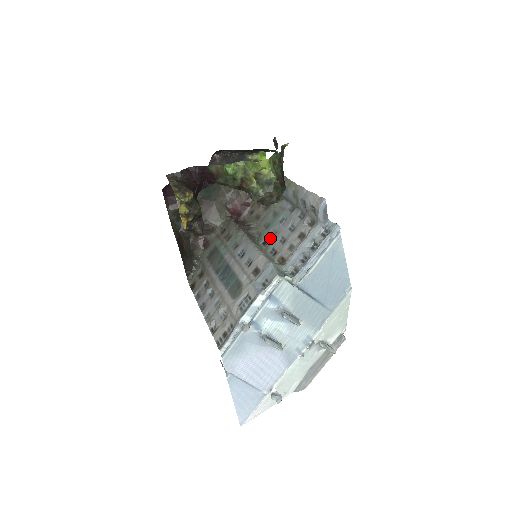
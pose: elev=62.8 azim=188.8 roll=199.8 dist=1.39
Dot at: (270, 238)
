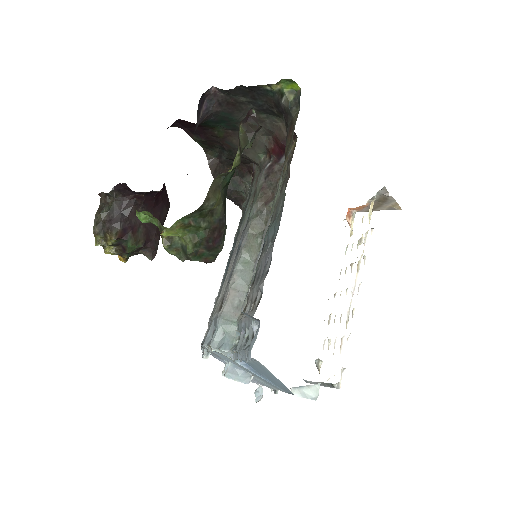
Dot at: (263, 249)
